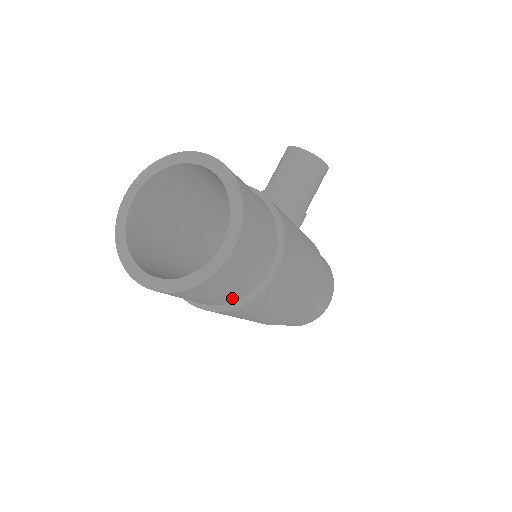
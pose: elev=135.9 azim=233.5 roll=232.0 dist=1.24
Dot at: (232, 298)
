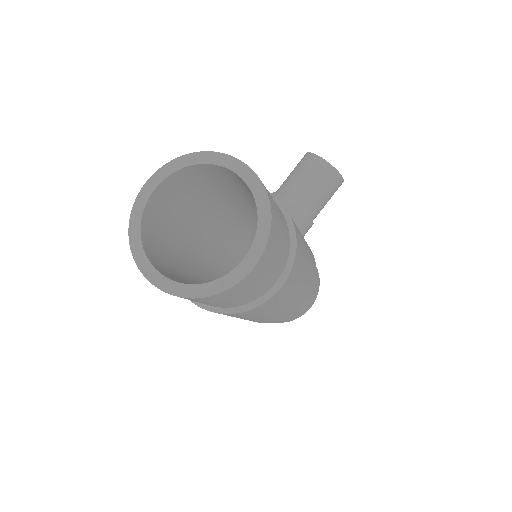
Dot at: (235, 304)
